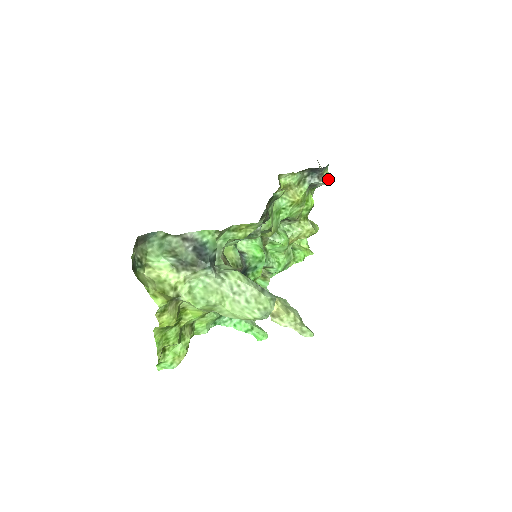
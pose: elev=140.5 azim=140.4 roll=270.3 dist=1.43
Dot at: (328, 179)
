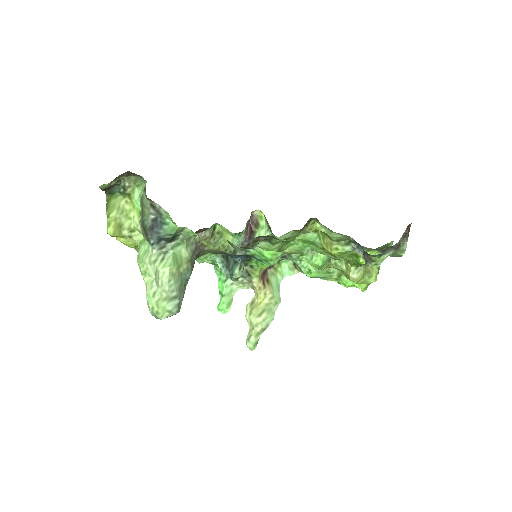
Dot at: (375, 264)
